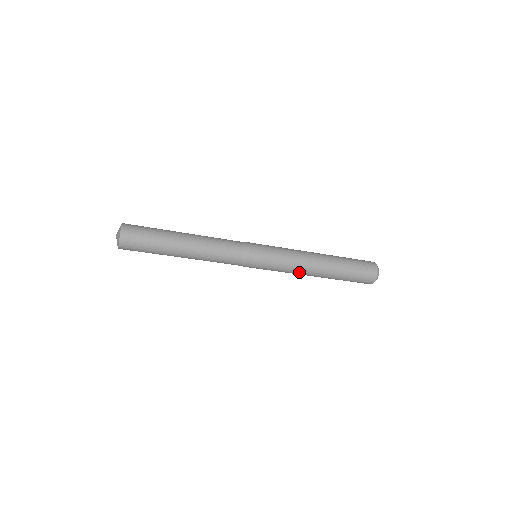
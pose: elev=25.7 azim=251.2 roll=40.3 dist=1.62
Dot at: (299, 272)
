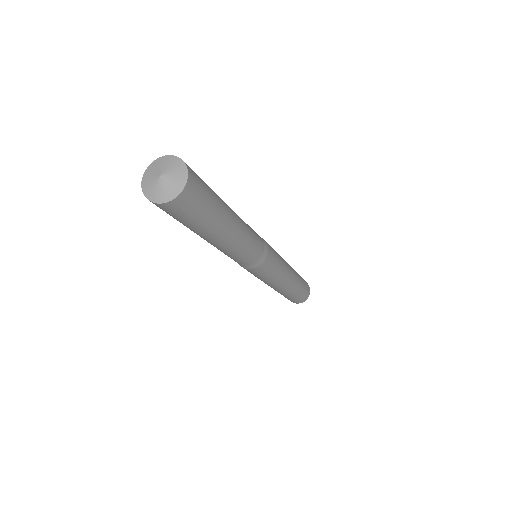
Dot at: (277, 285)
